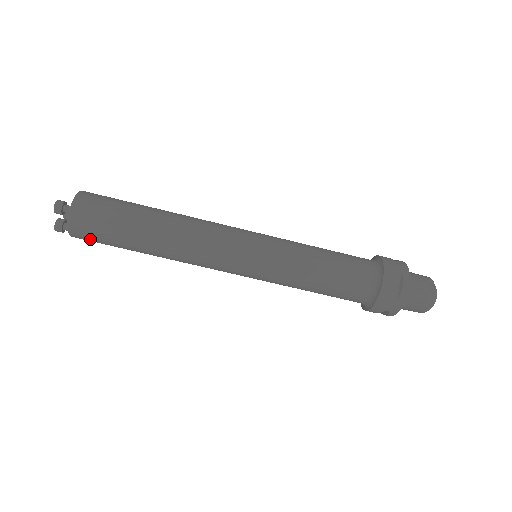
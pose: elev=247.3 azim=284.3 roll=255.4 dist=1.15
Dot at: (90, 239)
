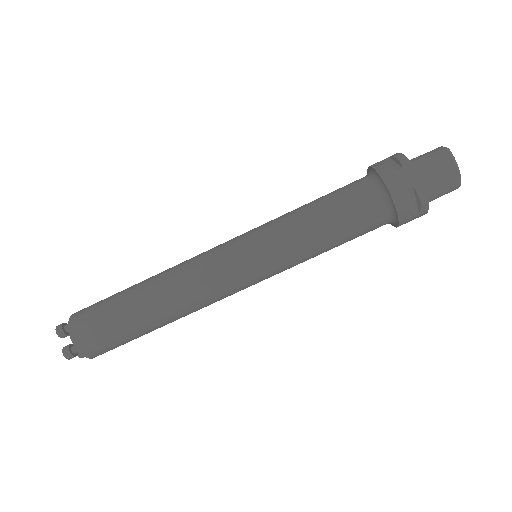
Dot at: (95, 339)
